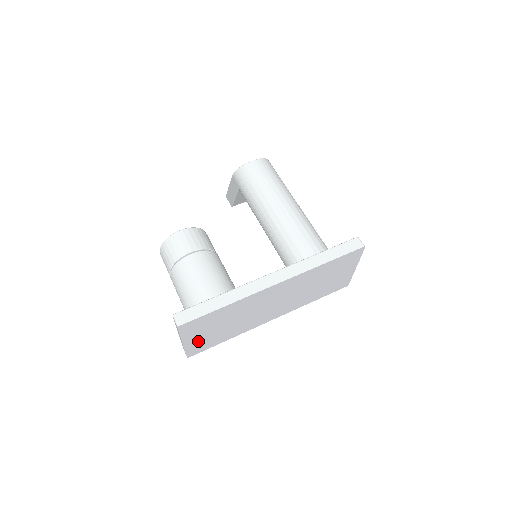
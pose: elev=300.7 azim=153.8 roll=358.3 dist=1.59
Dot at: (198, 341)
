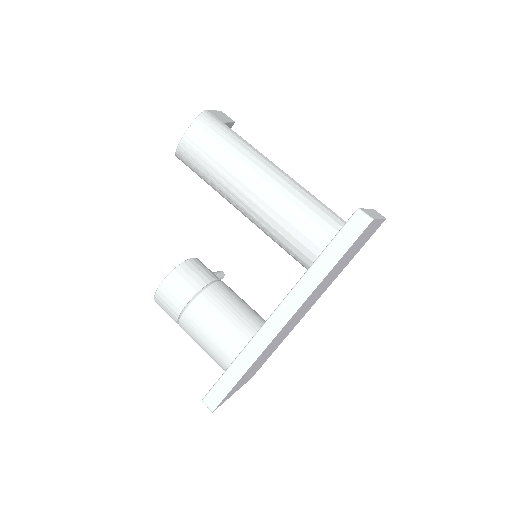
Dot at: (248, 378)
